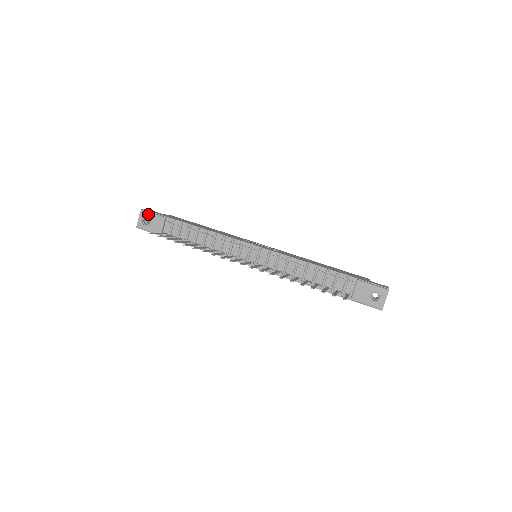
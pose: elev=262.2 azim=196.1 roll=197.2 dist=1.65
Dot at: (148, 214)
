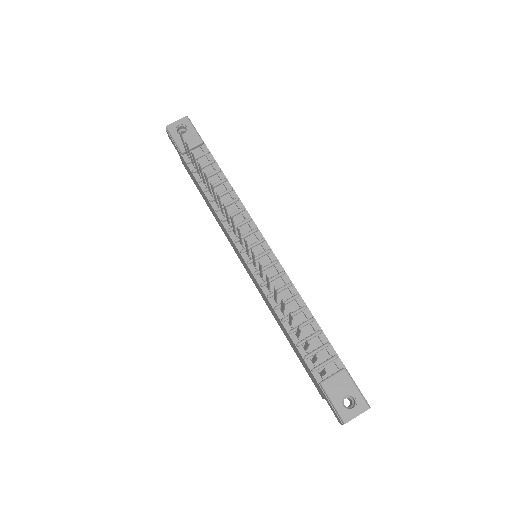
Dot at: (190, 125)
